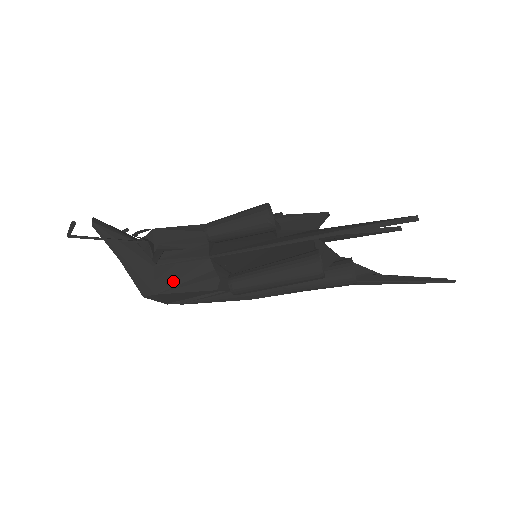
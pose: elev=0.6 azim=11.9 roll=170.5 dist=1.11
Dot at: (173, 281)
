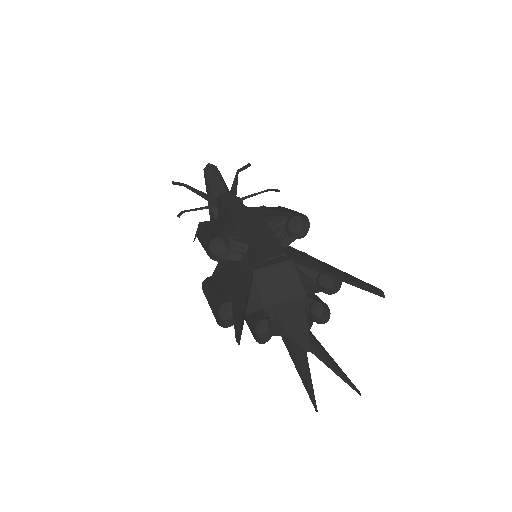
Dot at: occluded
